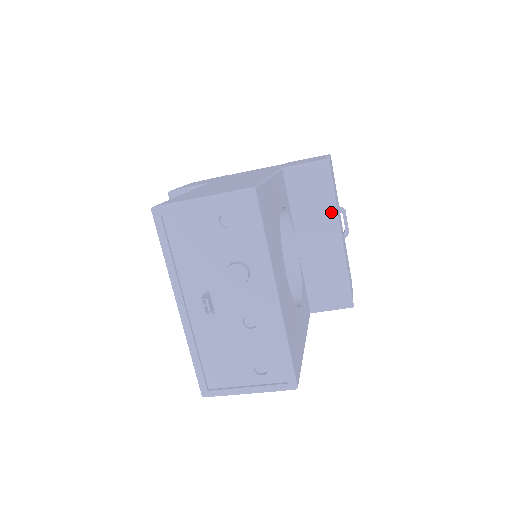
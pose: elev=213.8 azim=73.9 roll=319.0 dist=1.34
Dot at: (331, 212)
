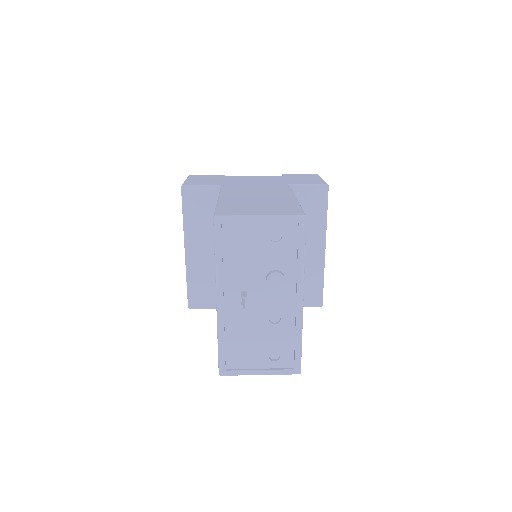
Dot at: (322, 228)
